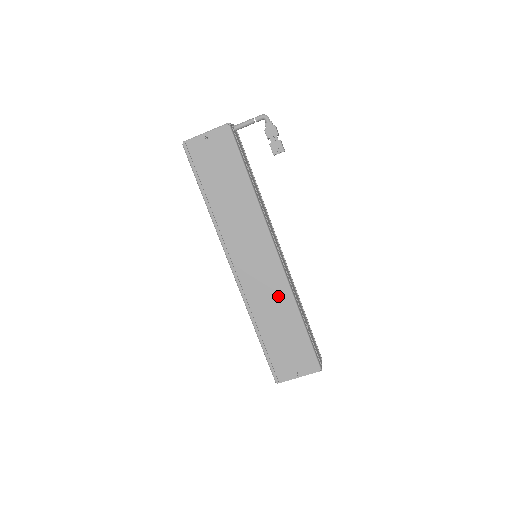
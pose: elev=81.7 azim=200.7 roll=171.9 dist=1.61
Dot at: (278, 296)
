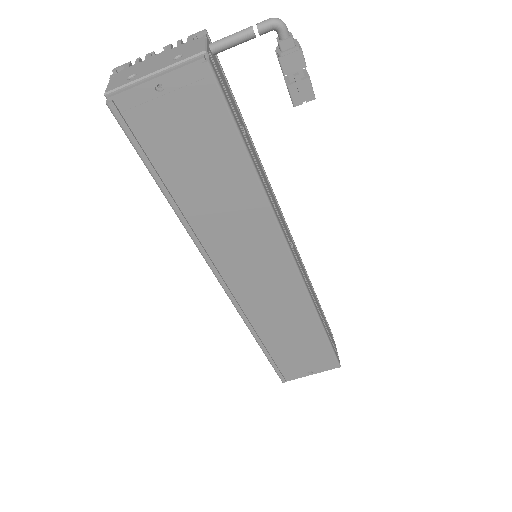
Dot at: (292, 308)
